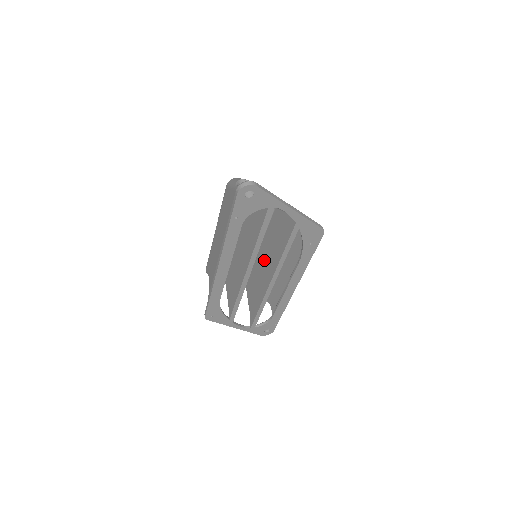
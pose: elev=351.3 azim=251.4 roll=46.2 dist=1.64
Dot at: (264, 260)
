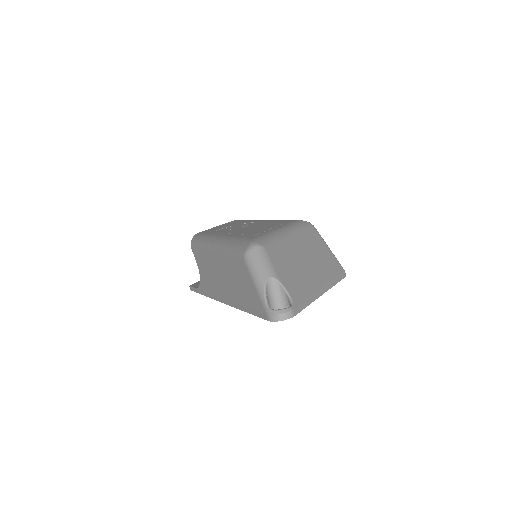
Dot at: occluded
